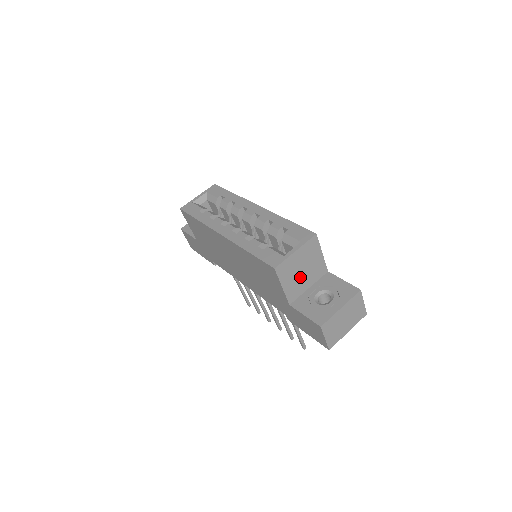
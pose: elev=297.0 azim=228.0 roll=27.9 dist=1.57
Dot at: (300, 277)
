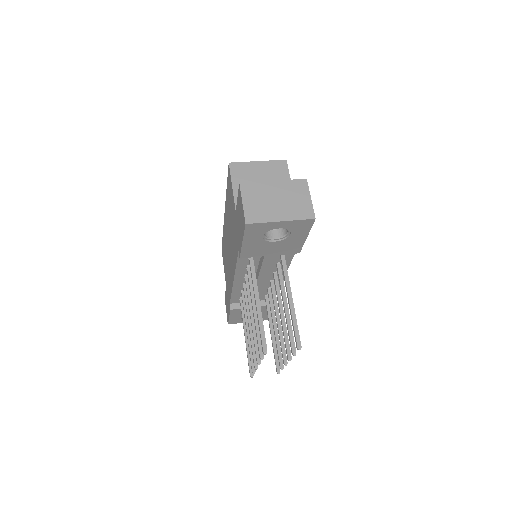
Dot at: occluded
